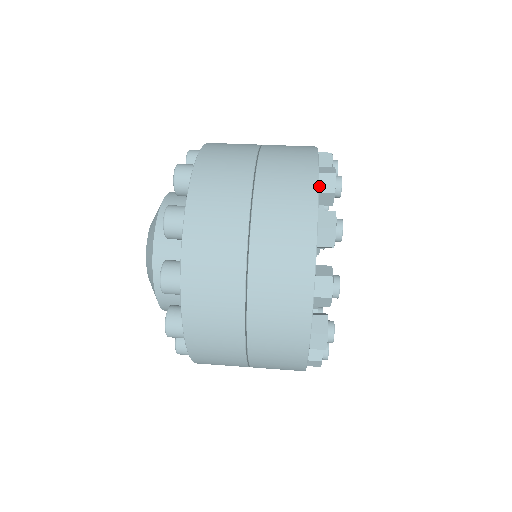
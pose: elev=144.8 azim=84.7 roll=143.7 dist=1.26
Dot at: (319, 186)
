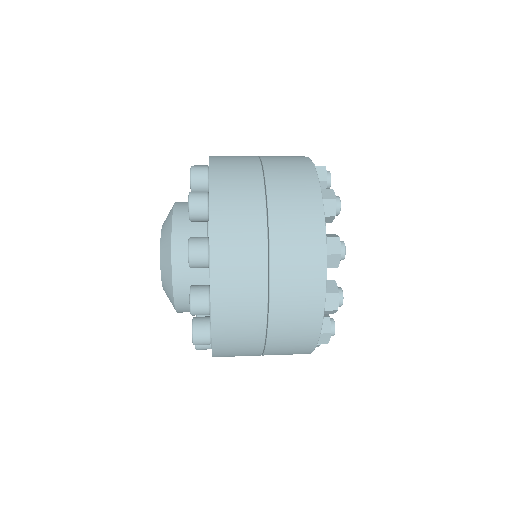
Dot at: occluded
